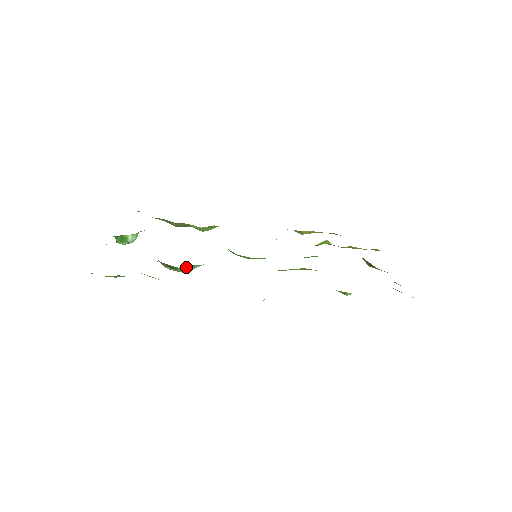
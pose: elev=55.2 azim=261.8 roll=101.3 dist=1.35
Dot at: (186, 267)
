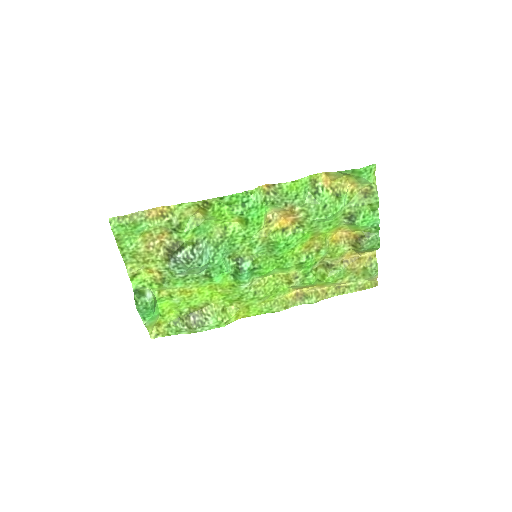
Dot at: (192, 244)
